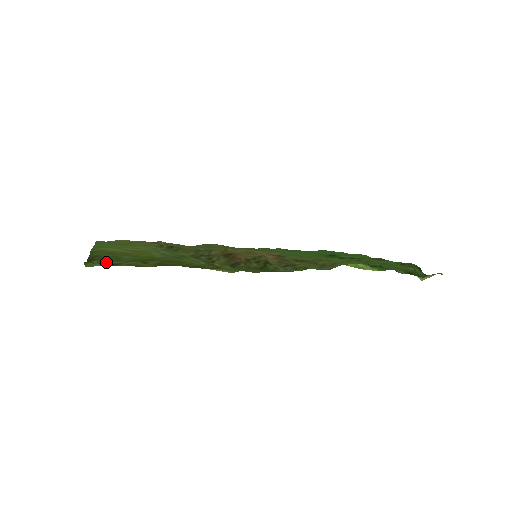
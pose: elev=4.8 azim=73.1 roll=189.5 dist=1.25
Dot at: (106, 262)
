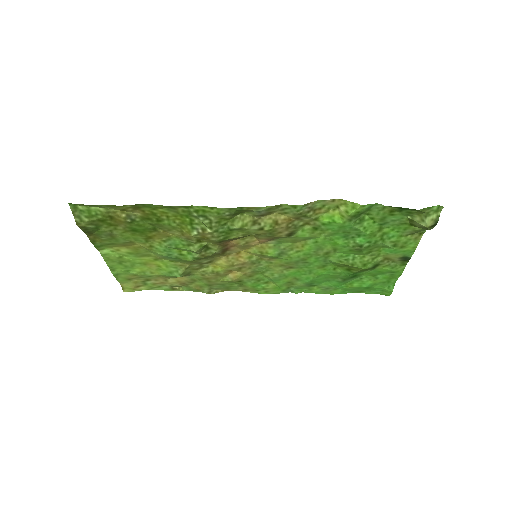
Dot at: (89, 206)
